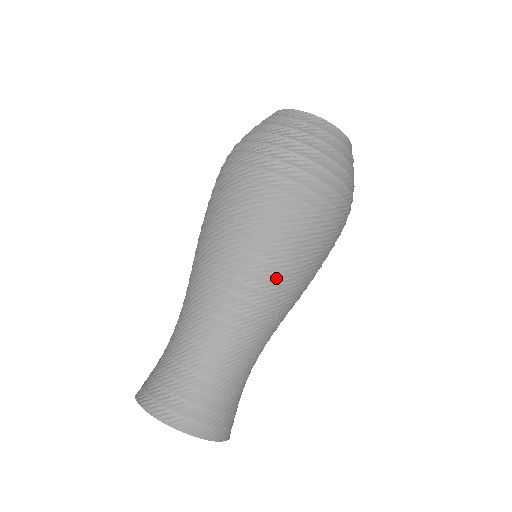
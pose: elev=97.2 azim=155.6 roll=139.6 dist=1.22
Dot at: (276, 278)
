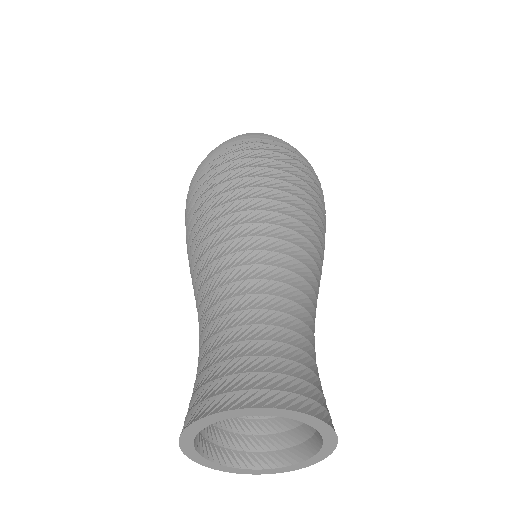
Dot at: (310, 238)
